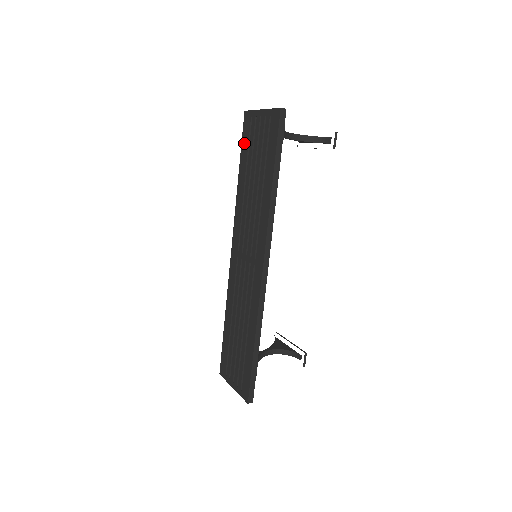
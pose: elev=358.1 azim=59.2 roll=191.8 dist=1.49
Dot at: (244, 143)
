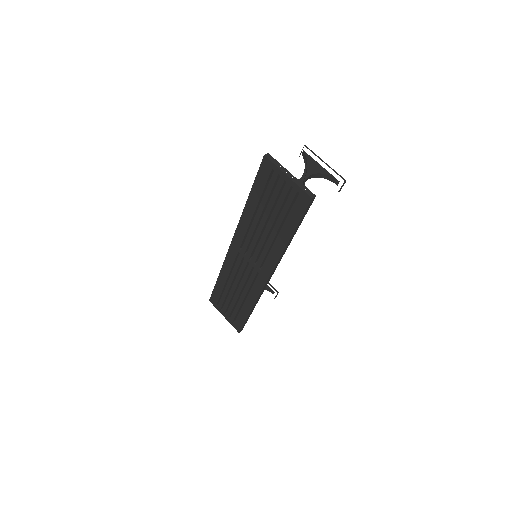
Dot at: (259, 182)
